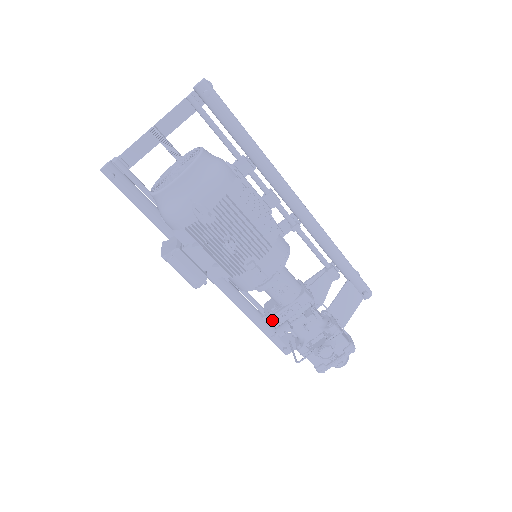
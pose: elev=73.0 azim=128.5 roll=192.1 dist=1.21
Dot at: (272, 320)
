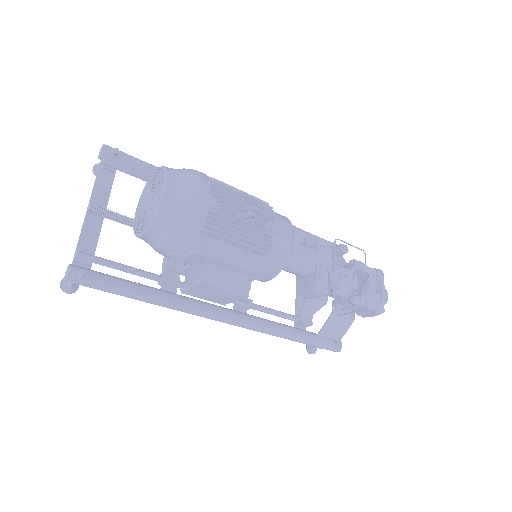
Dot at: (318, 286)
